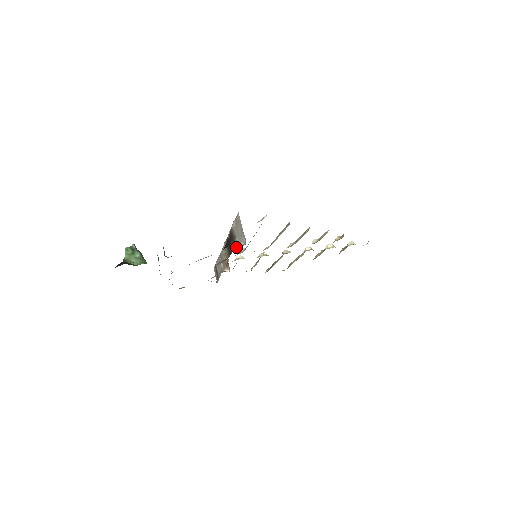
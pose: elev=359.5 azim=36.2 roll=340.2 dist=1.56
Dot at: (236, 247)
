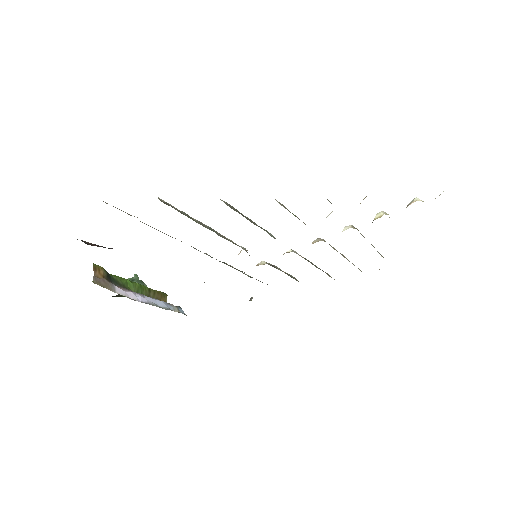
Dot at: occluded
